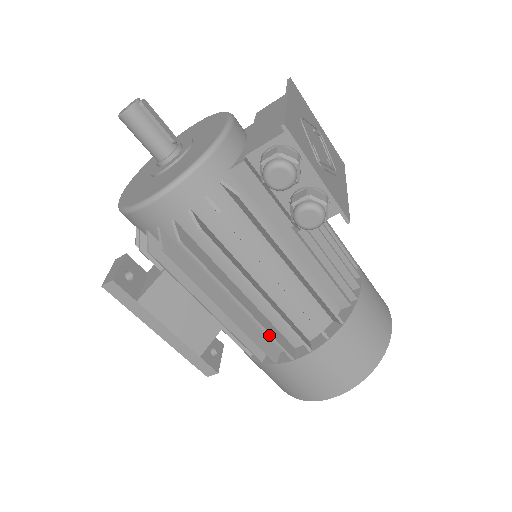
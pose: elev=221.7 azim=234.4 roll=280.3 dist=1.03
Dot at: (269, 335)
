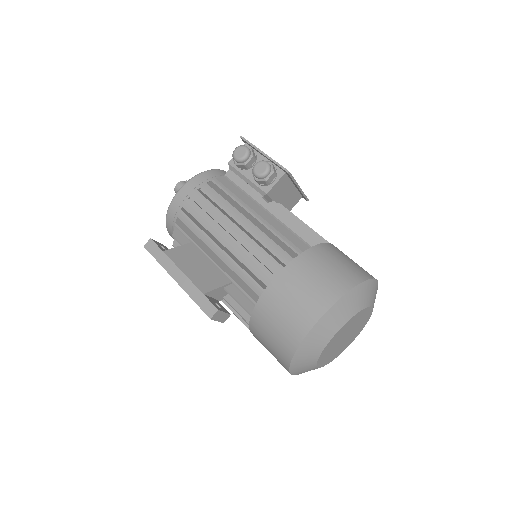
Dot at: (252, 257)
